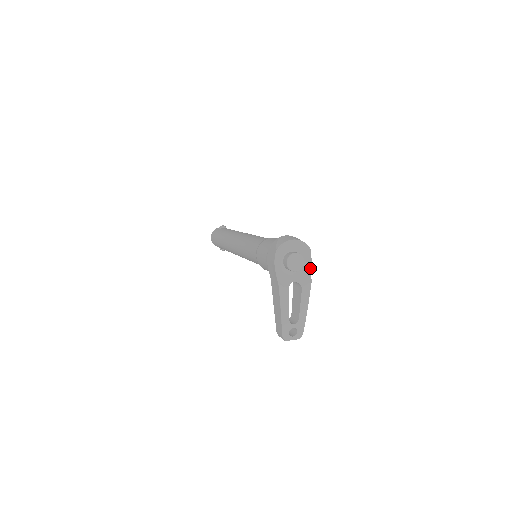
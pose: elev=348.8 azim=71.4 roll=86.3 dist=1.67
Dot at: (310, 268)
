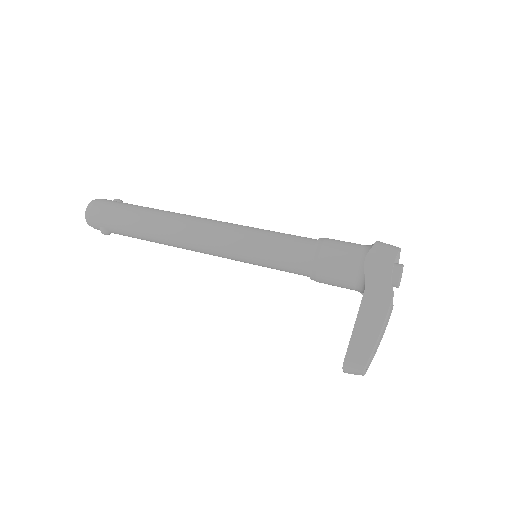
Dot at: occluded
